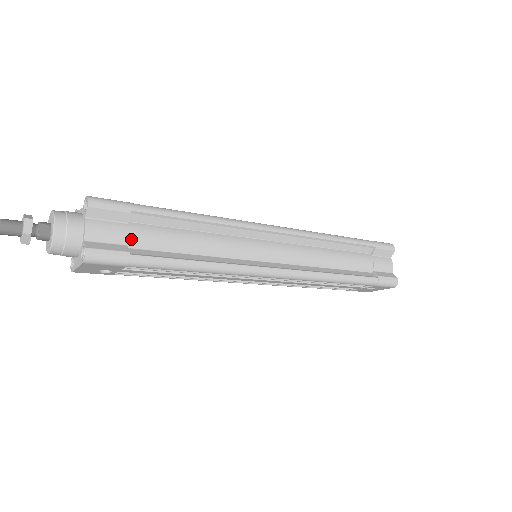
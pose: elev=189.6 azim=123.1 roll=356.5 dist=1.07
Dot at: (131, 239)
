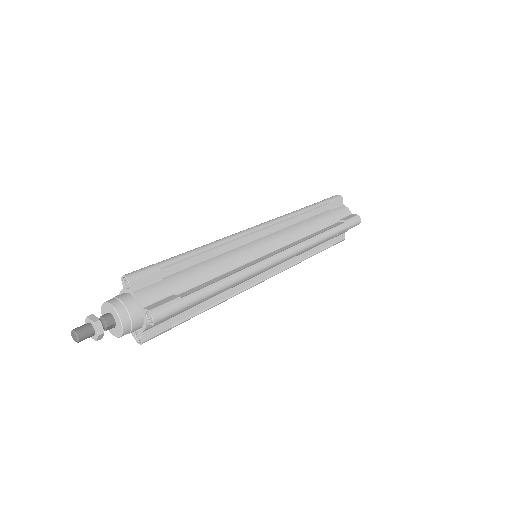
Dot at: occluded
